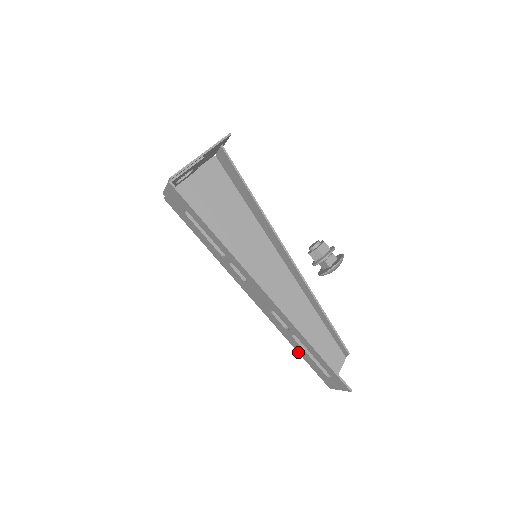
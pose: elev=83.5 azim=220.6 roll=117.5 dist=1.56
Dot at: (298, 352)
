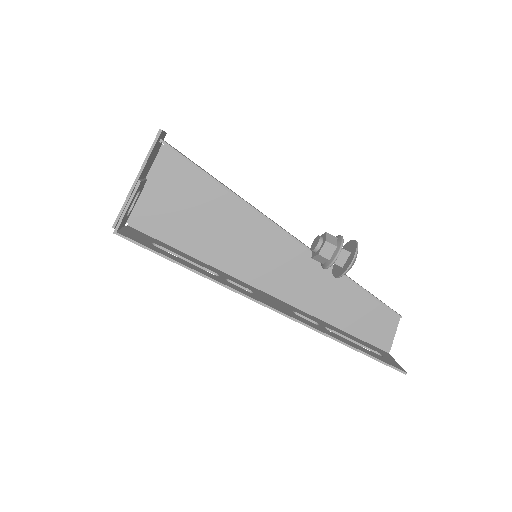
Dot at: occluded
